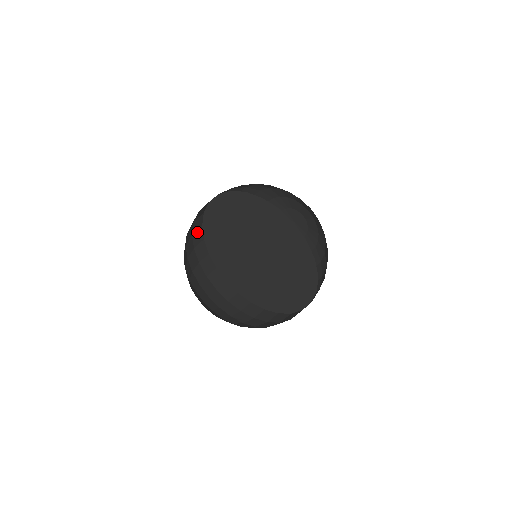
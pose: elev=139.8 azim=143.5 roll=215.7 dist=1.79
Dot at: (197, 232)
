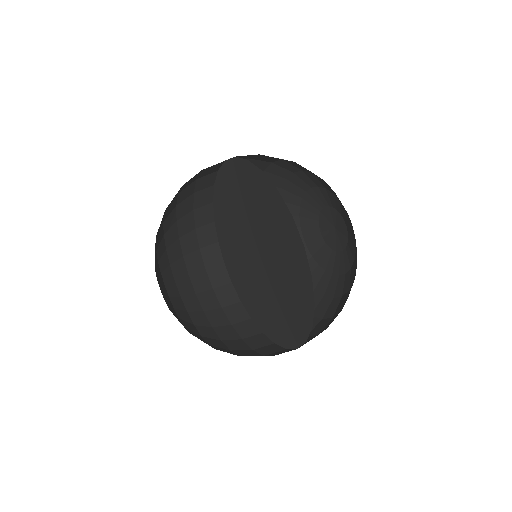
Dot at: (224, 289)
